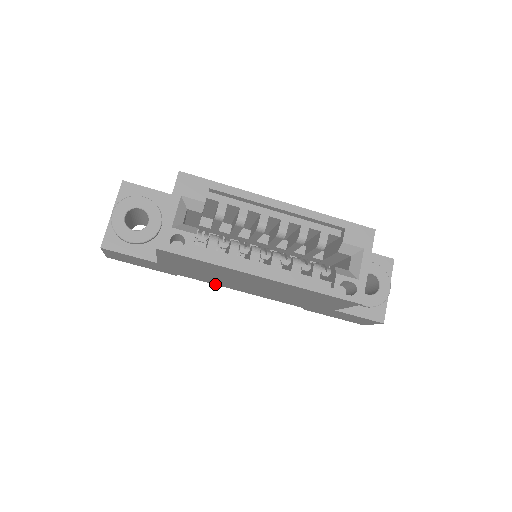
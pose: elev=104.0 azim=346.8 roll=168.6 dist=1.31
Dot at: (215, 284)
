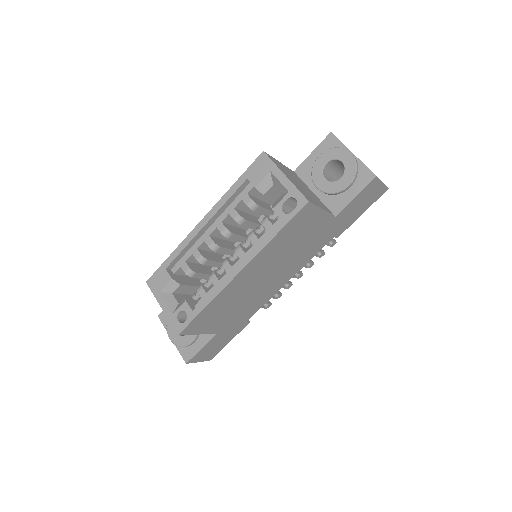
Dot at: (269, 299)
